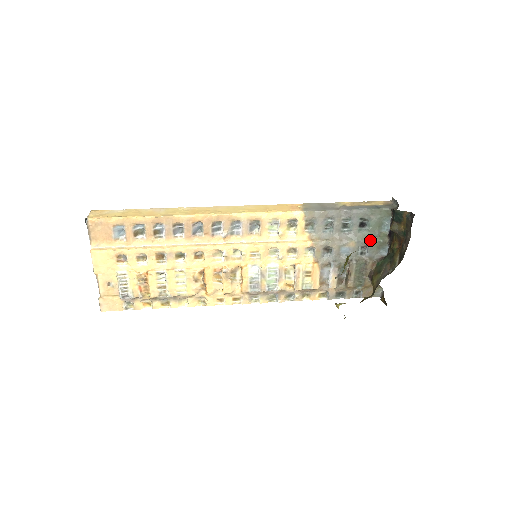
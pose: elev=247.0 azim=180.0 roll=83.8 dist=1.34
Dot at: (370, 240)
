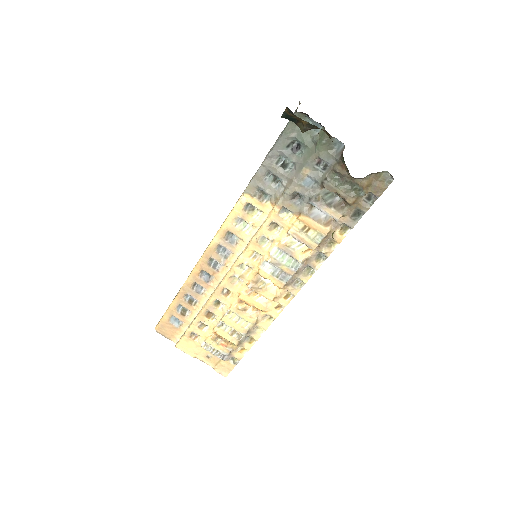
Dot at: (315, 152)
